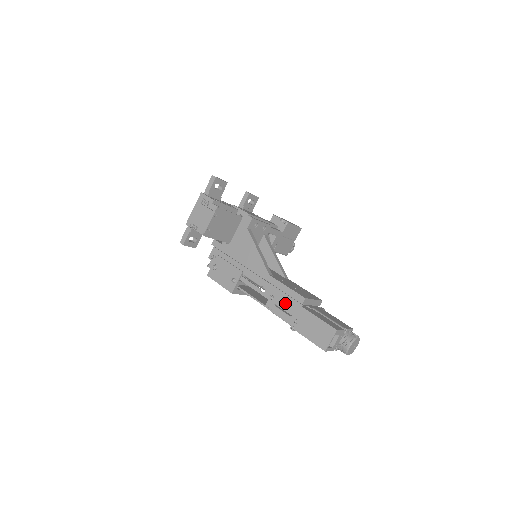
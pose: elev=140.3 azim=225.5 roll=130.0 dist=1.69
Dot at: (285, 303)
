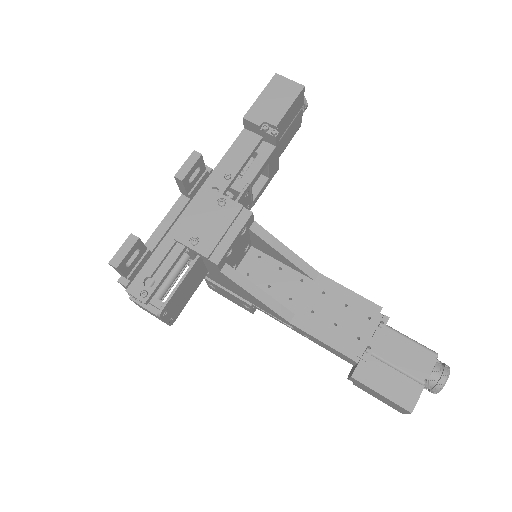
Dot at: (328, 349)
